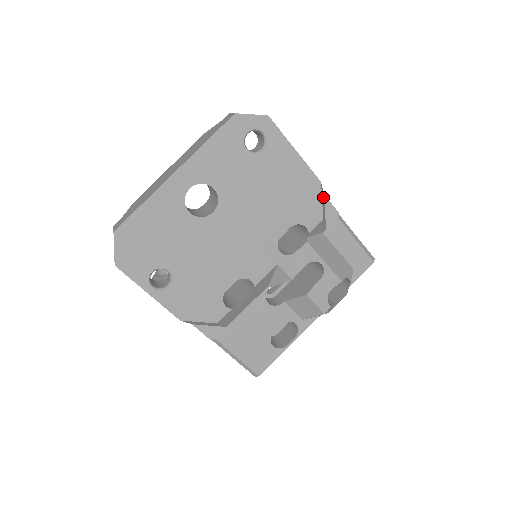
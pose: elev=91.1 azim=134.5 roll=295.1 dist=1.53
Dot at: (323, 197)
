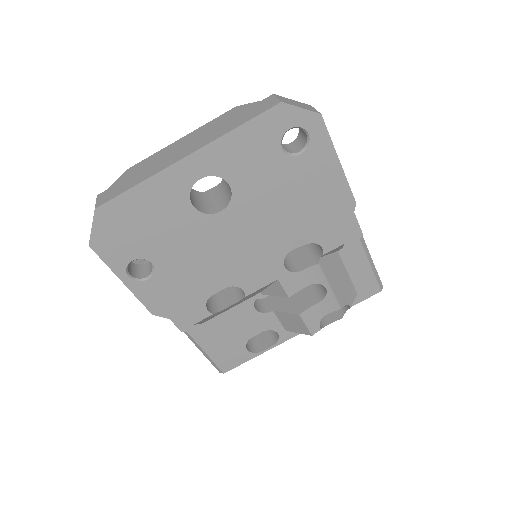
Dot at: occluded
